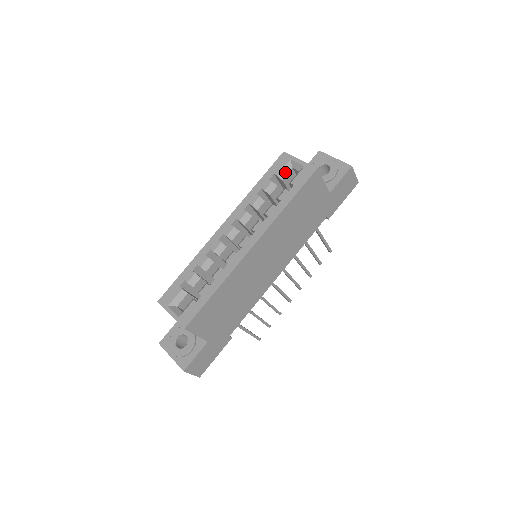
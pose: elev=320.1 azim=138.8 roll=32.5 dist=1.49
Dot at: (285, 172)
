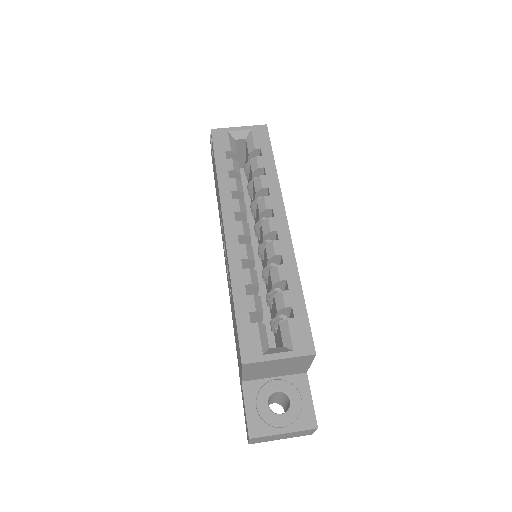
Dot at: (233, 146)
